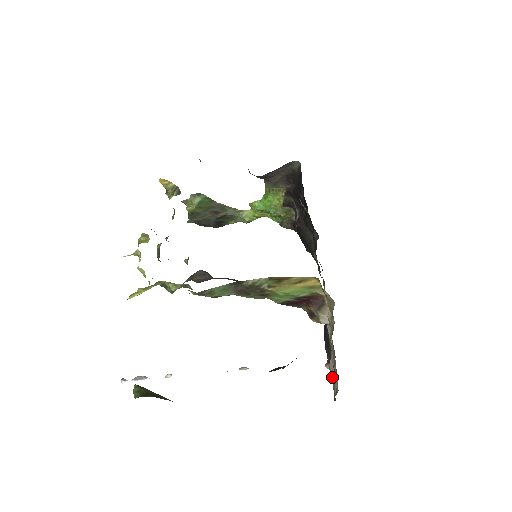
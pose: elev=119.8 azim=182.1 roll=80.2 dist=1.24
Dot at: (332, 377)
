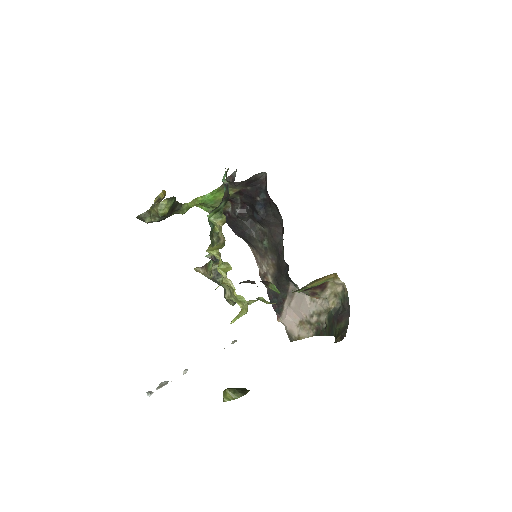
Dot at: (287, 327)
